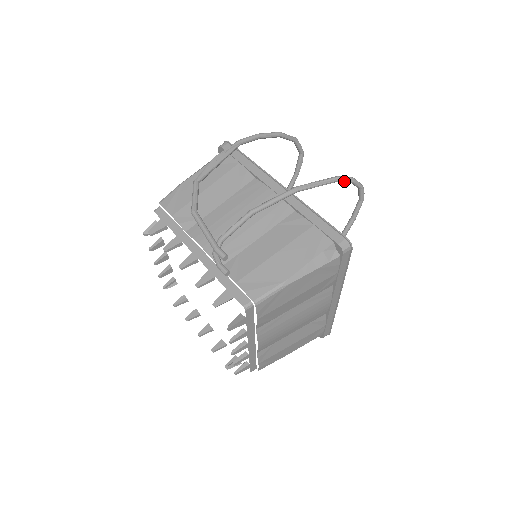
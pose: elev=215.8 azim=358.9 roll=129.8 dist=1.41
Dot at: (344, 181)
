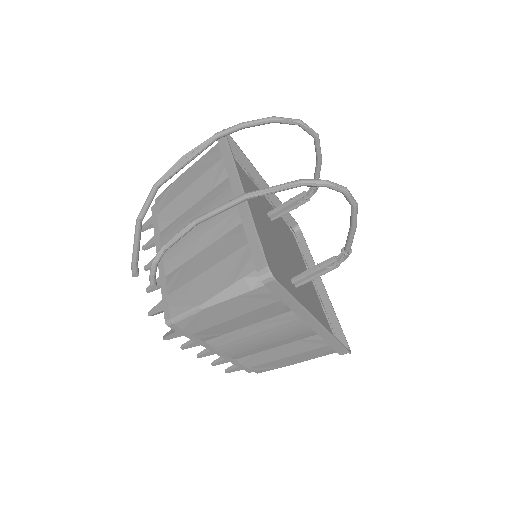
Dot at: (310, 185)
